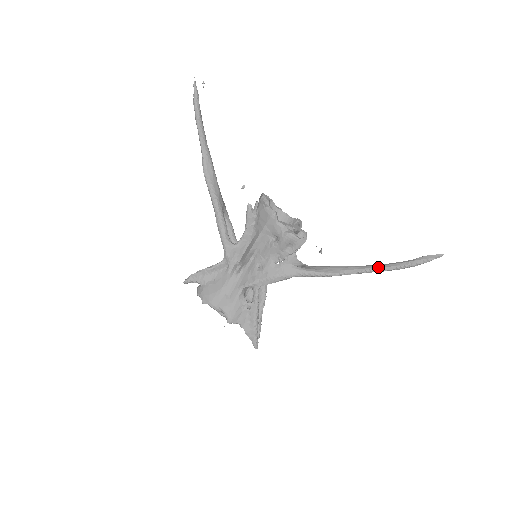
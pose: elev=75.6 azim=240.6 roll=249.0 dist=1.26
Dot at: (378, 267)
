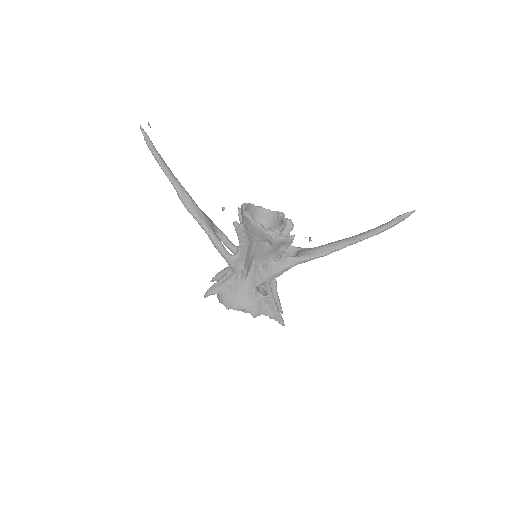
Dot at: (363, 237)
